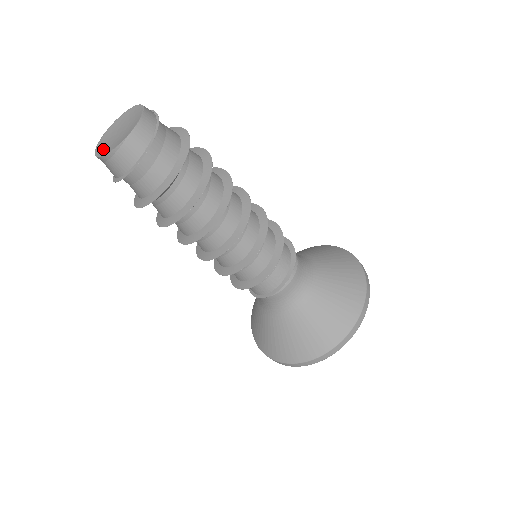
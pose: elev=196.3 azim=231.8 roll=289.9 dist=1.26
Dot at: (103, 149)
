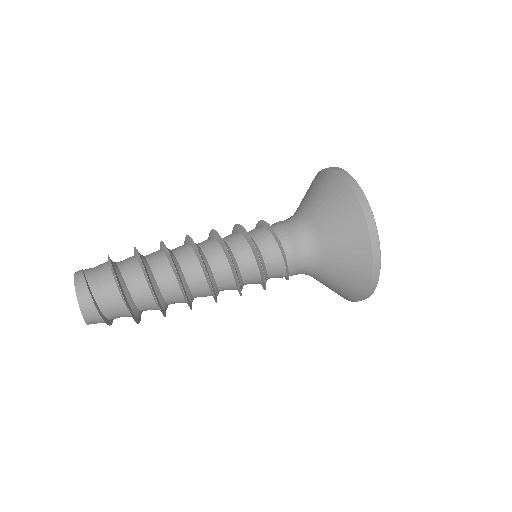
Dot at: occluded
